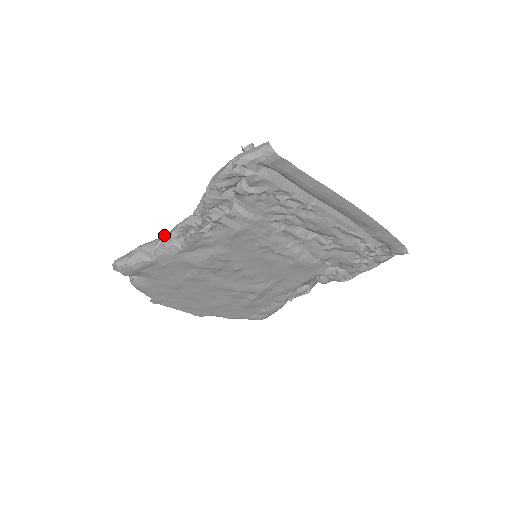
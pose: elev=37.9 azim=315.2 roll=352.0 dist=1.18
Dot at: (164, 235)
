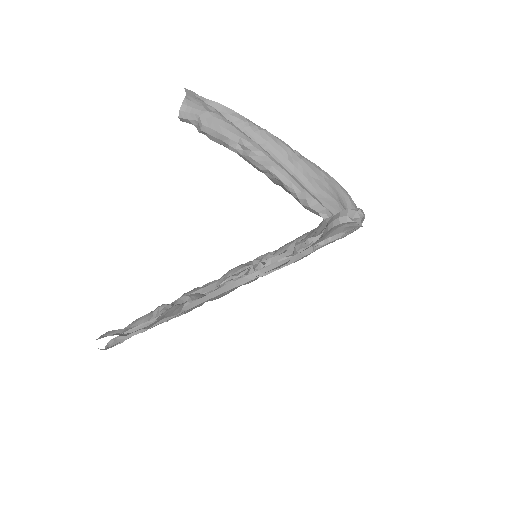
Dot at: occluded
